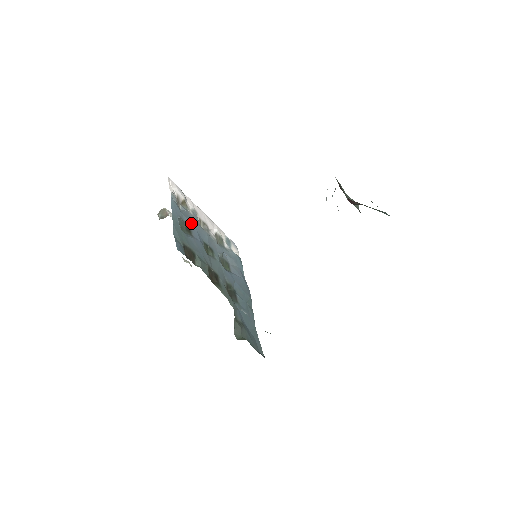
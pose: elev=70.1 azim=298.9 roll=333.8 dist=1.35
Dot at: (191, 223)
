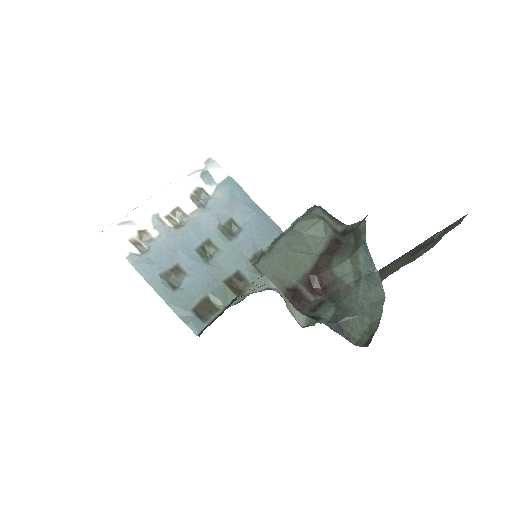
Dot at: (170, 255)
